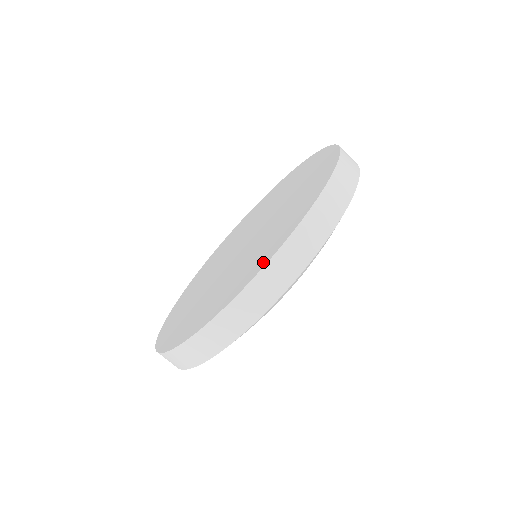
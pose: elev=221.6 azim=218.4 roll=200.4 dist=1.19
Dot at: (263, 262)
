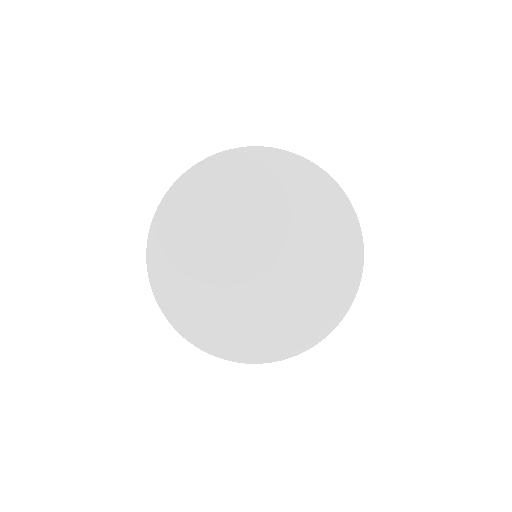
Dot at: (315, 337)
